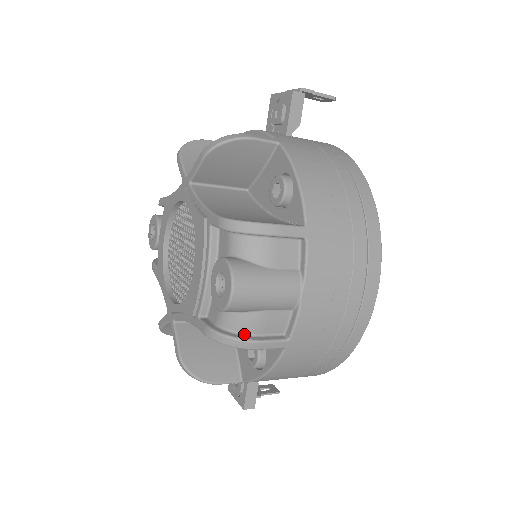
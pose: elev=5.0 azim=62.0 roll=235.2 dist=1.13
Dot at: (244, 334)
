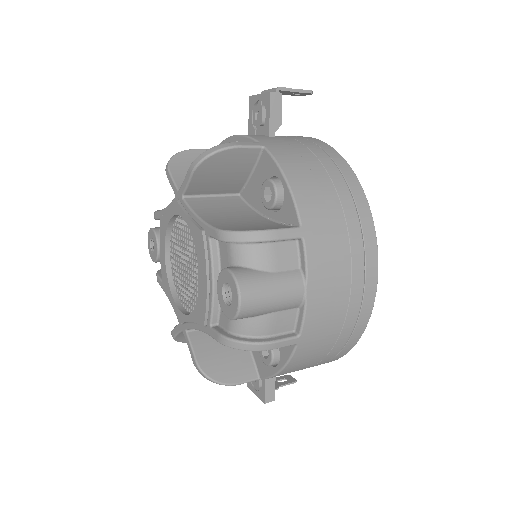
Dot at: (256, 337)
